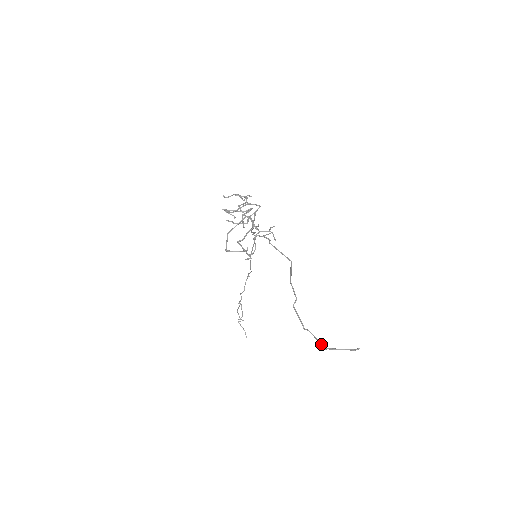
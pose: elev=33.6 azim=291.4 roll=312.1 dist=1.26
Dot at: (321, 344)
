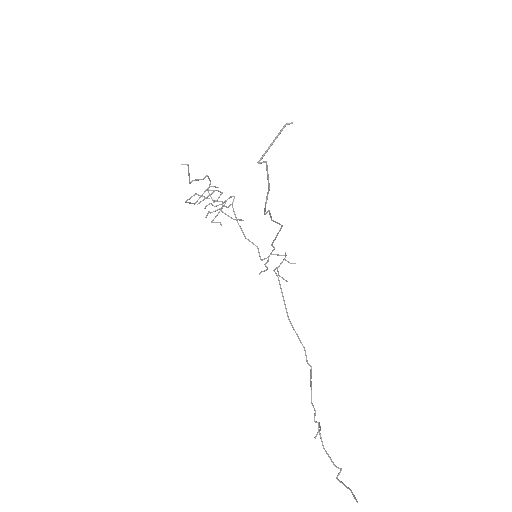
Dot at: occluded
